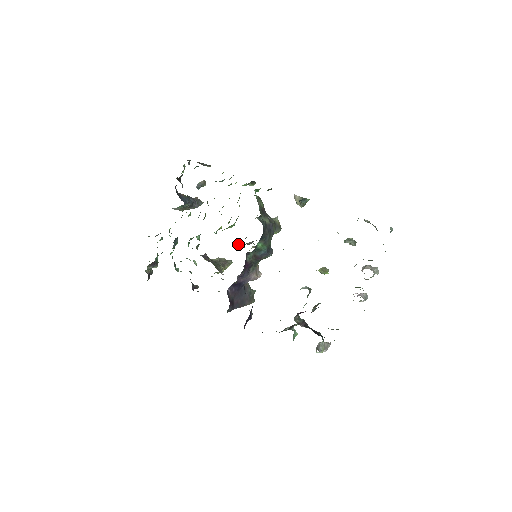
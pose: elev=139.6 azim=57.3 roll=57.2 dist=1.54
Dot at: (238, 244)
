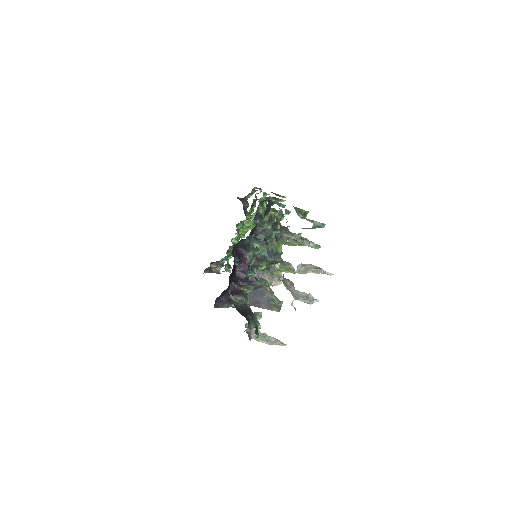
Dot at: occluded
